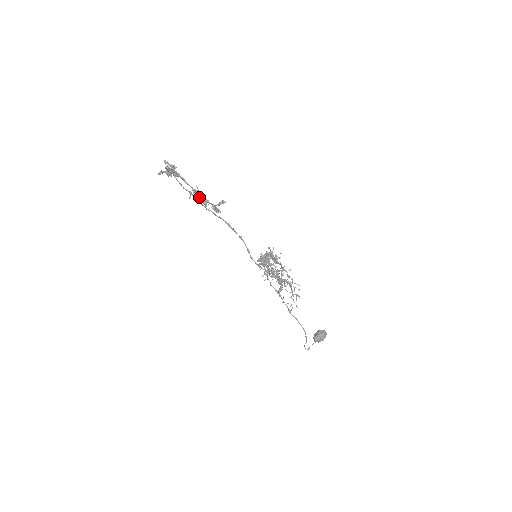
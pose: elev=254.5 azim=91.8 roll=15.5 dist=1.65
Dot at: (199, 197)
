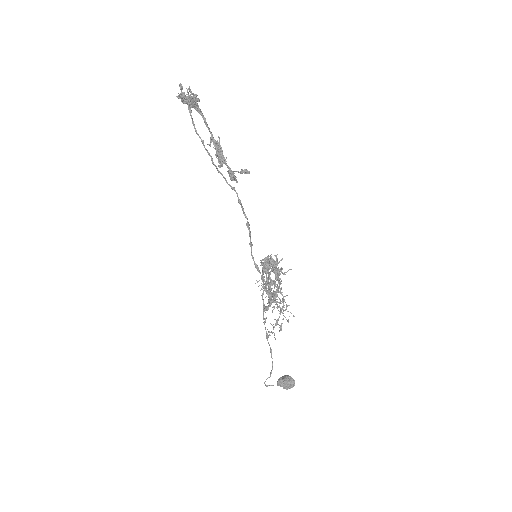
Dot at: (216, 151)
